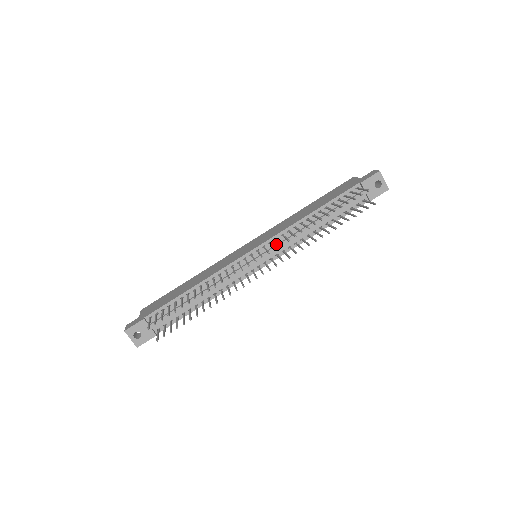
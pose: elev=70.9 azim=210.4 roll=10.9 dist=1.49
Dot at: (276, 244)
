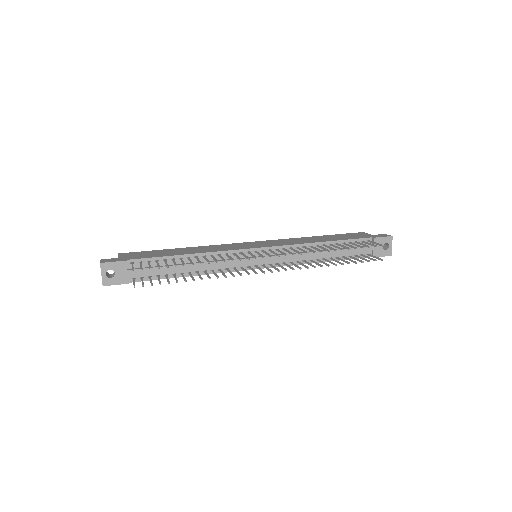
Dot at: occluded
